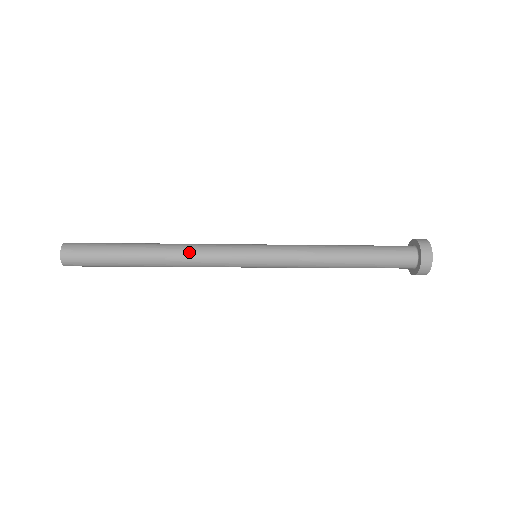
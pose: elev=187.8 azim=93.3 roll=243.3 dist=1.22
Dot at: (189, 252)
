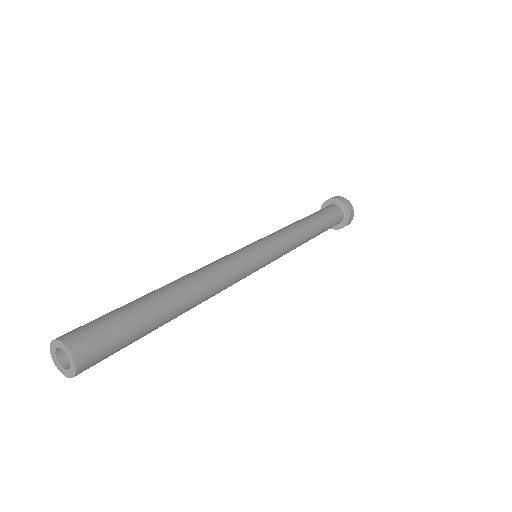
Dot at: (218, 279)
